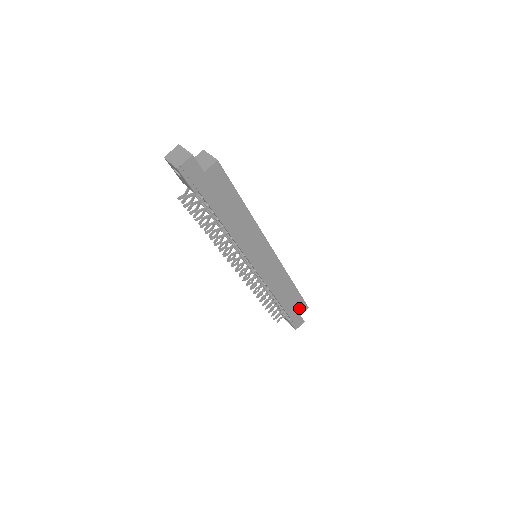
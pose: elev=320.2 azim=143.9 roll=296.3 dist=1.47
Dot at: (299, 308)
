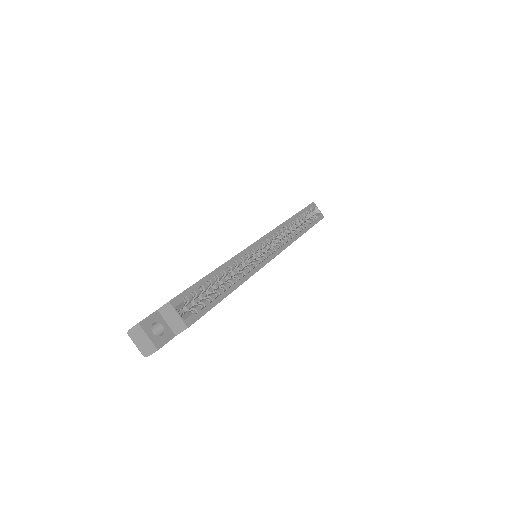
Dot at: occluded
